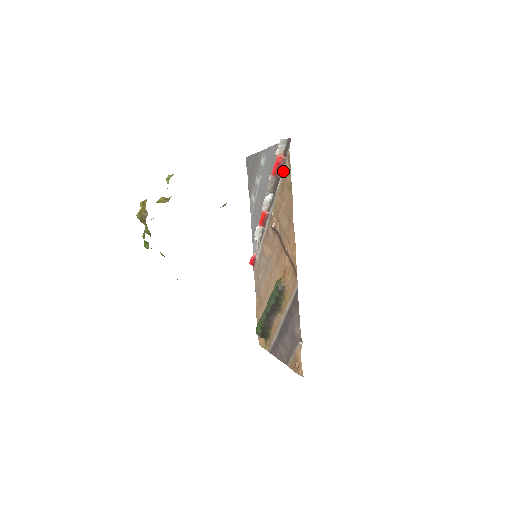
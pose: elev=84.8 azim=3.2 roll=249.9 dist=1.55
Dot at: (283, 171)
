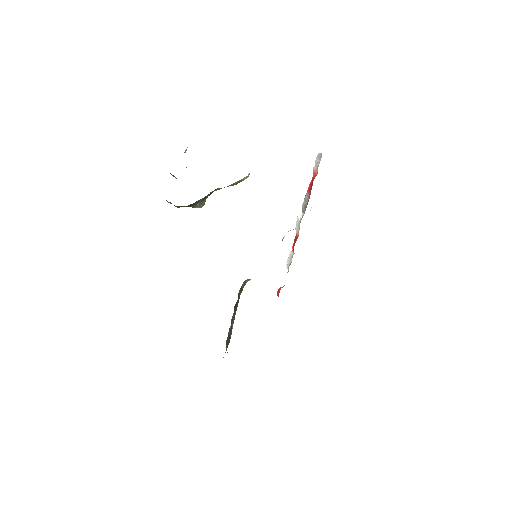
Dot at: occluded
